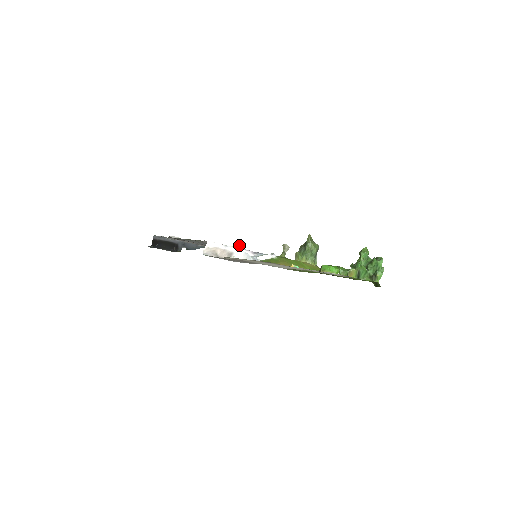
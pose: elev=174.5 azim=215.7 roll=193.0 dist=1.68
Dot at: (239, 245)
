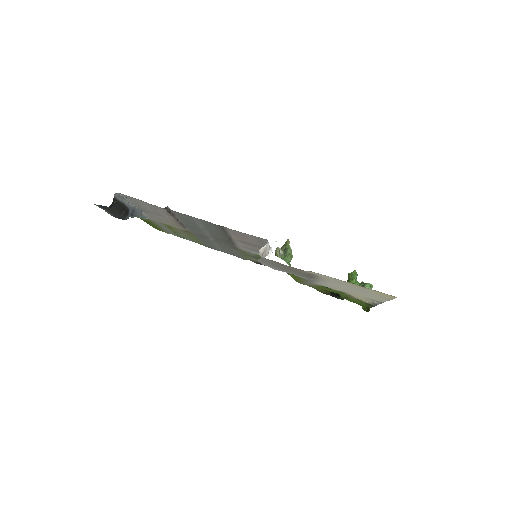
Dot at: occluded
